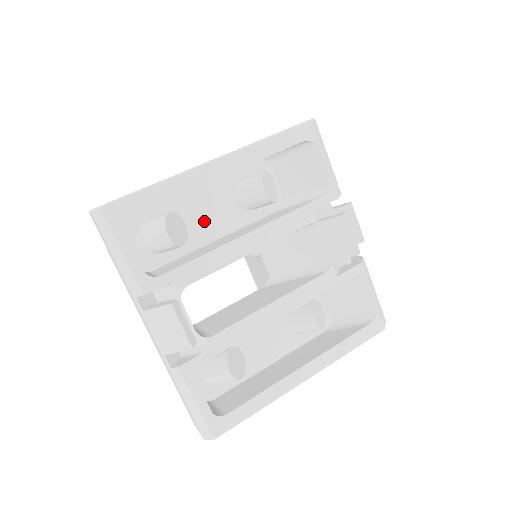
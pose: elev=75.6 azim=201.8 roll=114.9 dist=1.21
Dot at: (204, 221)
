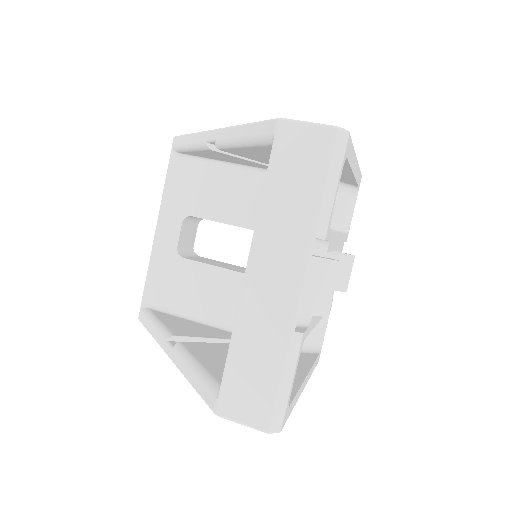
Dot at: occluded
